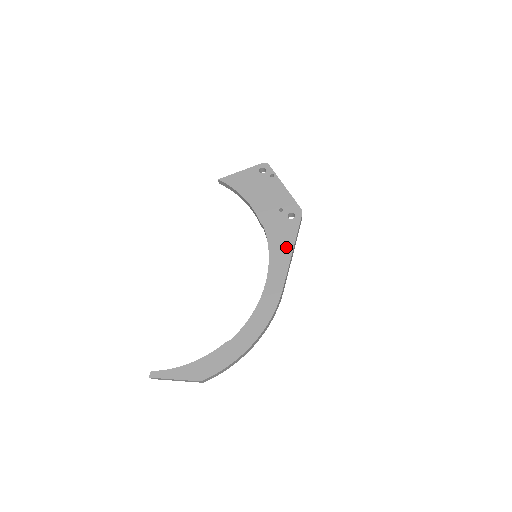
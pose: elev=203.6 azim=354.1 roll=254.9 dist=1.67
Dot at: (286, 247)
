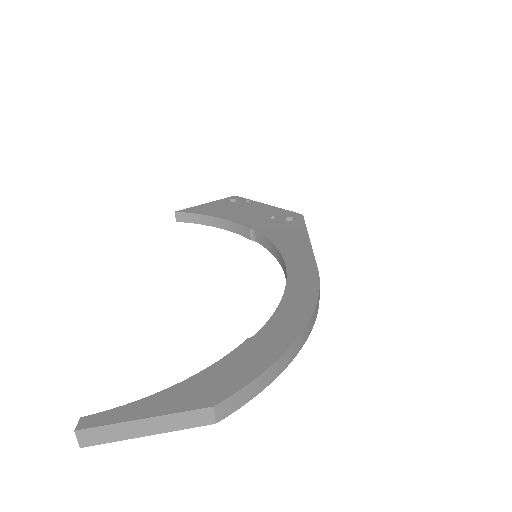
Dot at: (298, 238)
